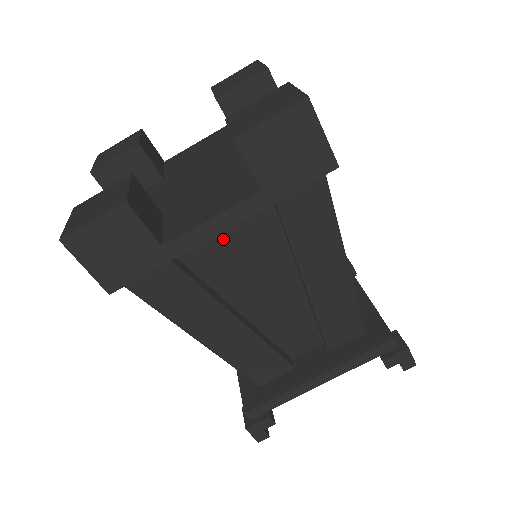
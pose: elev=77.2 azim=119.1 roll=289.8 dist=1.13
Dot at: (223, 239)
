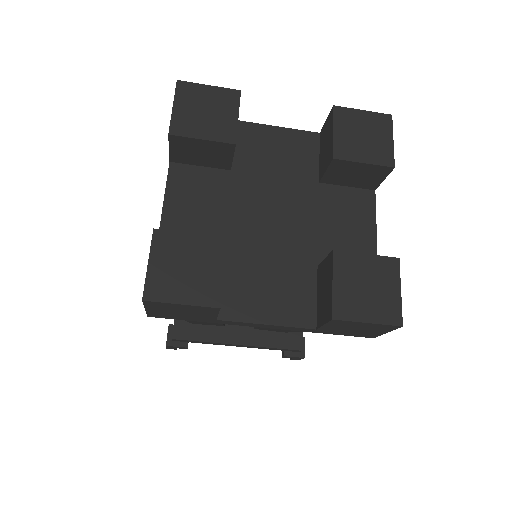
Dot at: occluded
